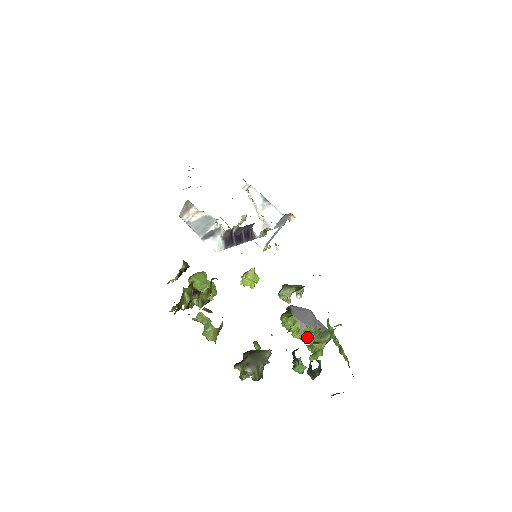
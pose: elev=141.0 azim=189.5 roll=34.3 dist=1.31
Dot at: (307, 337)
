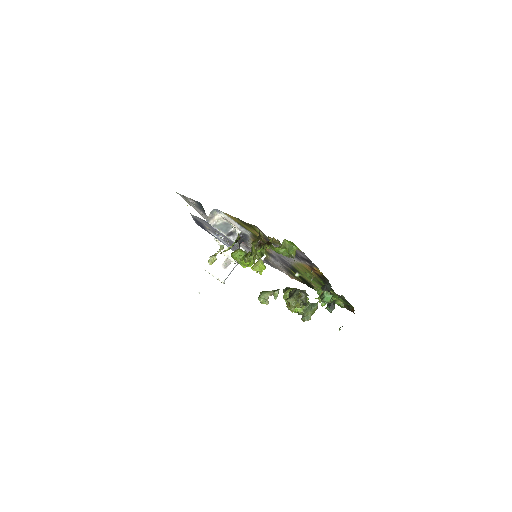
Dot at: (302, 307)
